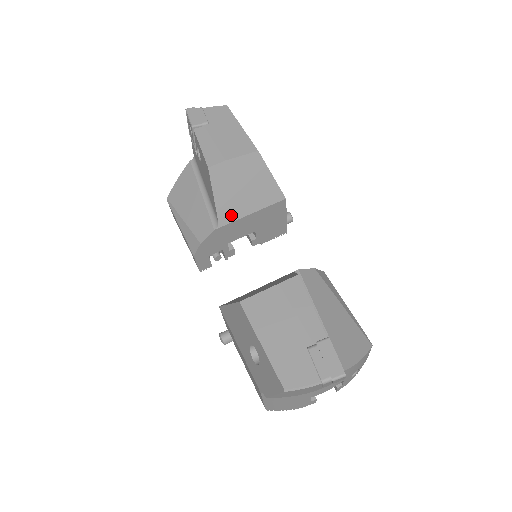
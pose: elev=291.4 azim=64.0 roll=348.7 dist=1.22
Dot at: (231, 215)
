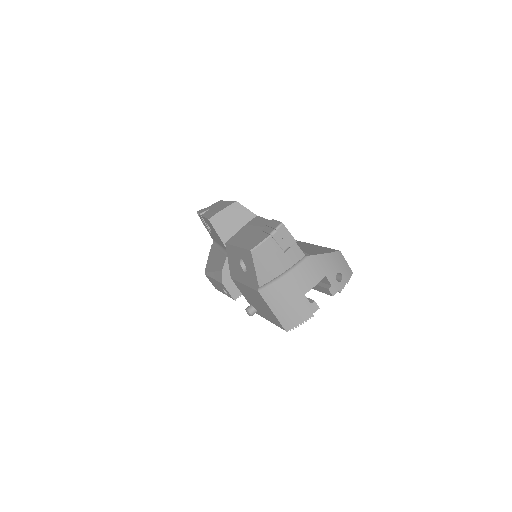
Dot at: occluded
